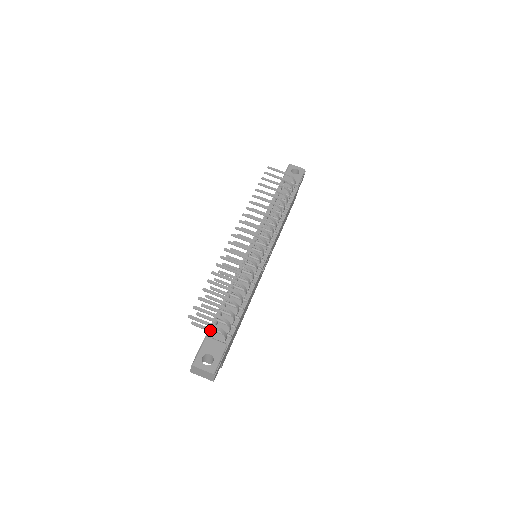
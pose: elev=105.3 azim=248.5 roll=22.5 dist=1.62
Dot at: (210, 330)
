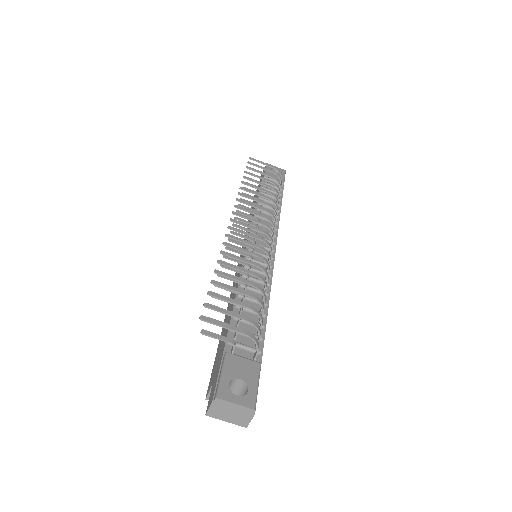
Dot at: (232, 341)
